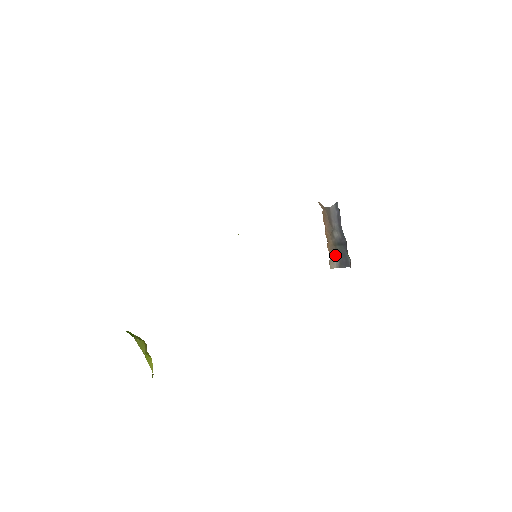
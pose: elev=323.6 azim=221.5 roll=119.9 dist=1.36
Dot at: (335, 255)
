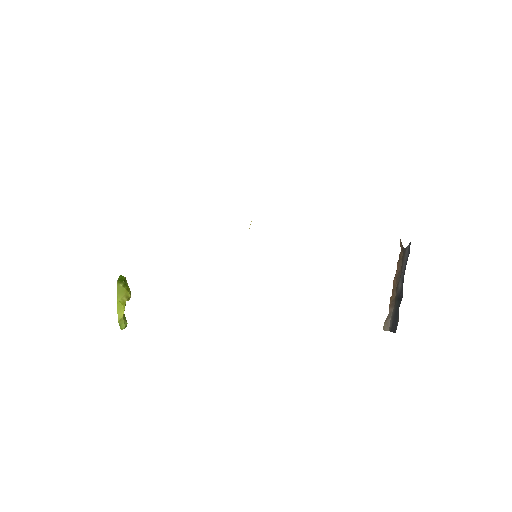
Dot at: (392, 313)
